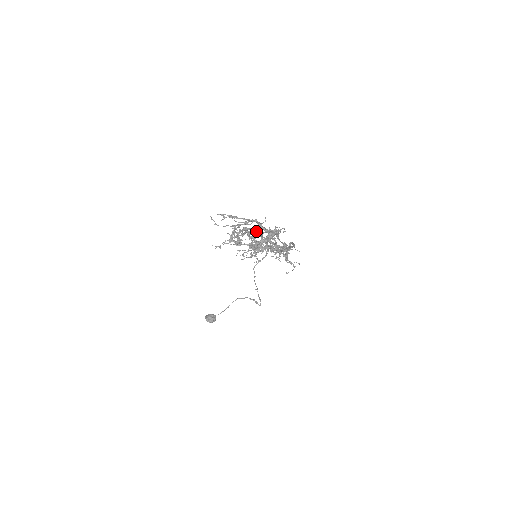
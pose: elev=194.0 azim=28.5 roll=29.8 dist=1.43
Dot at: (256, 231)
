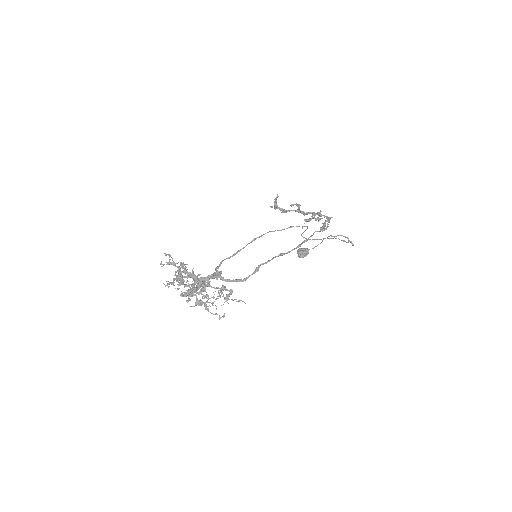
Dot at: occluded
